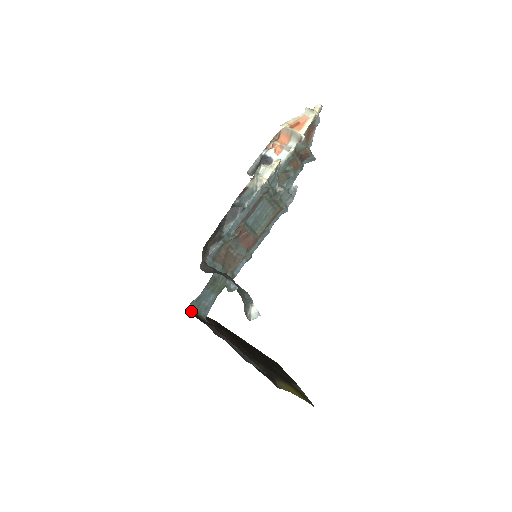
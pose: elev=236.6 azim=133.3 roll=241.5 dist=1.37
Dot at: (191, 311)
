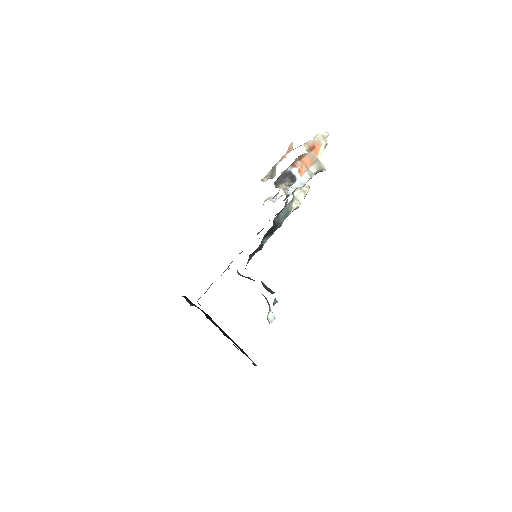
Dot at: occluded
